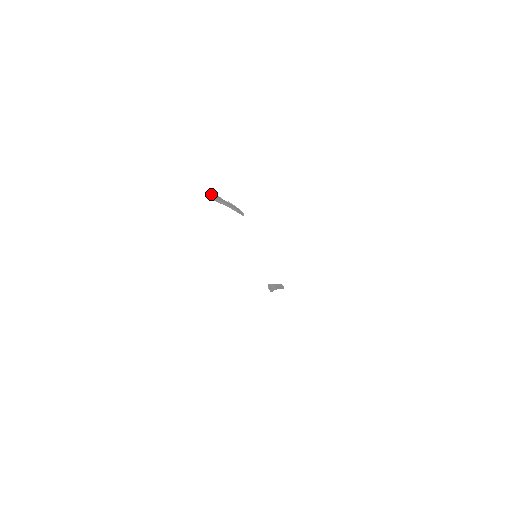
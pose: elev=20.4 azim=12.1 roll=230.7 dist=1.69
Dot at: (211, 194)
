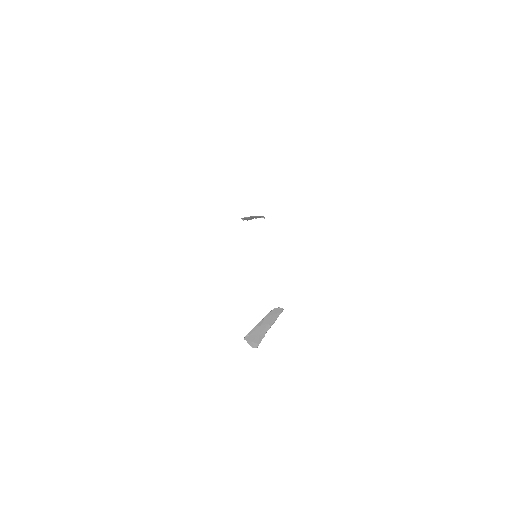
Dot at: (250, 336)
